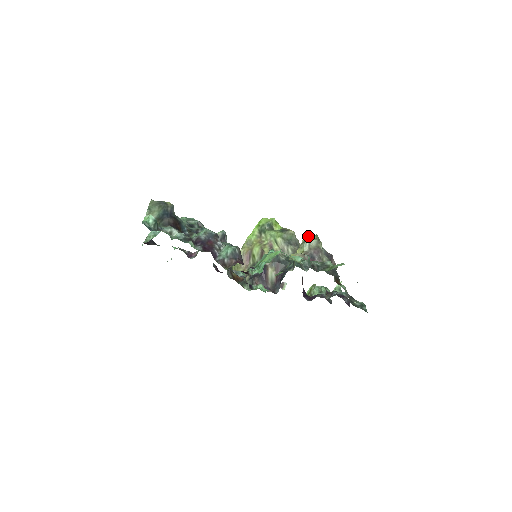
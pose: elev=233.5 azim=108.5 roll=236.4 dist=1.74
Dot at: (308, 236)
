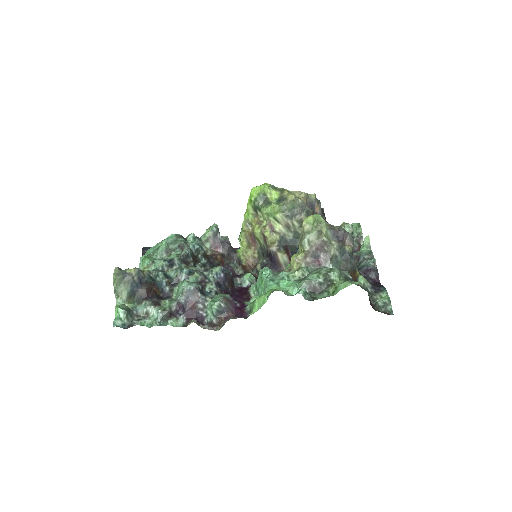
Dot at: (306, 223)
